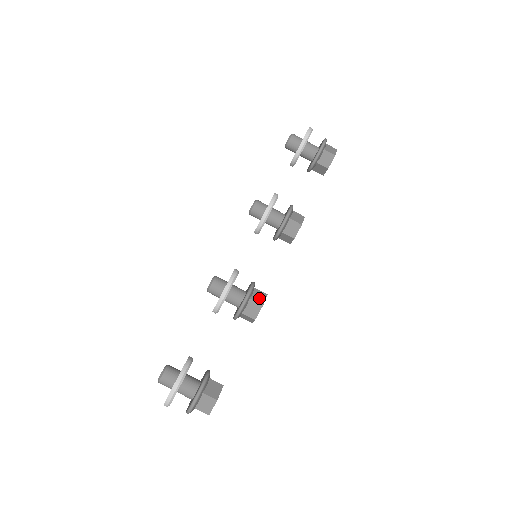
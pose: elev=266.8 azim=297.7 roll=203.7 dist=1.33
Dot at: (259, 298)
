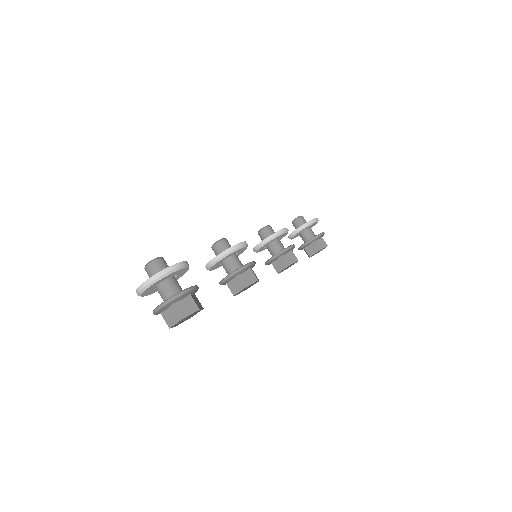
Dot at: (255, 275)
